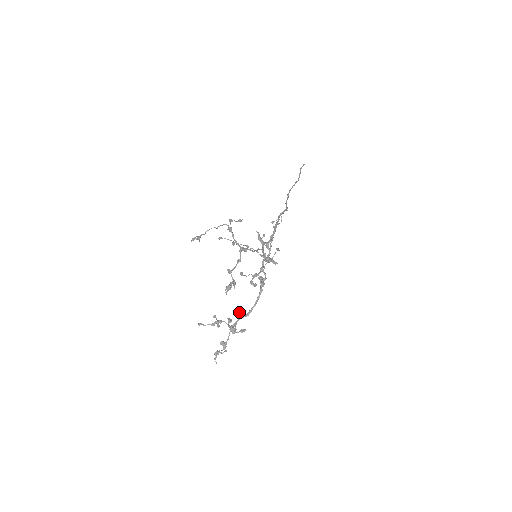
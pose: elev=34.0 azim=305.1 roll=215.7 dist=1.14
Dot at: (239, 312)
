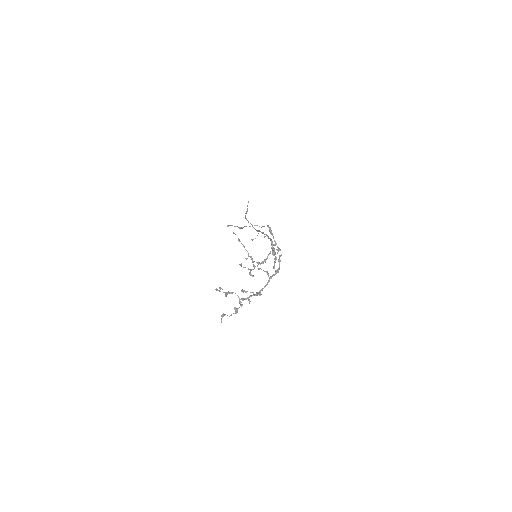
Dot at: (245, 291)
